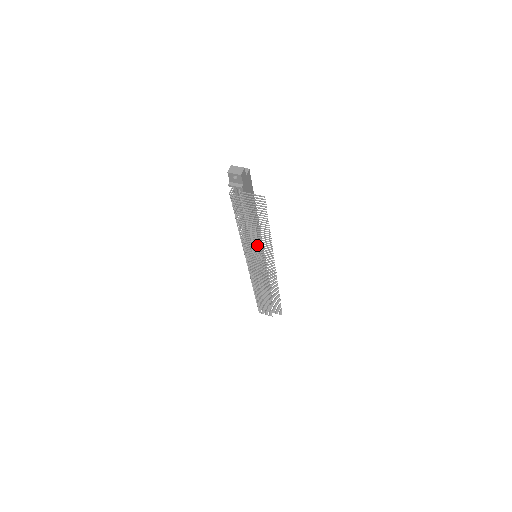
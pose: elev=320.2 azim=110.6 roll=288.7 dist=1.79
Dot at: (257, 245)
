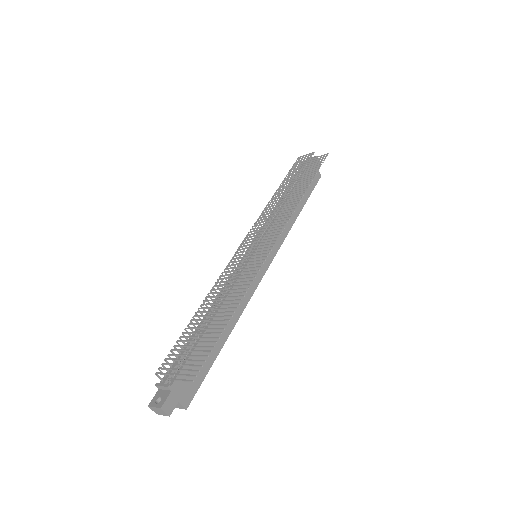
Dot at: (282, 201)
